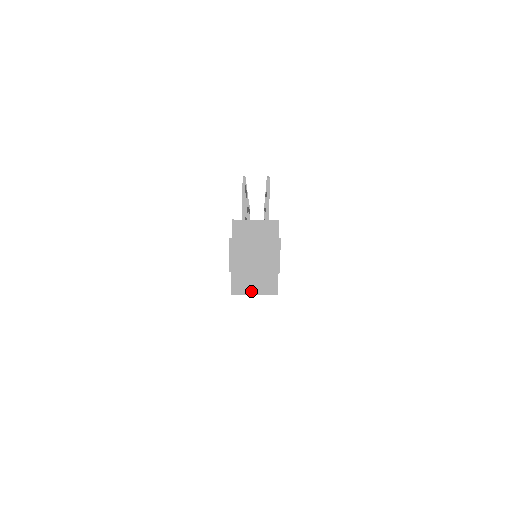
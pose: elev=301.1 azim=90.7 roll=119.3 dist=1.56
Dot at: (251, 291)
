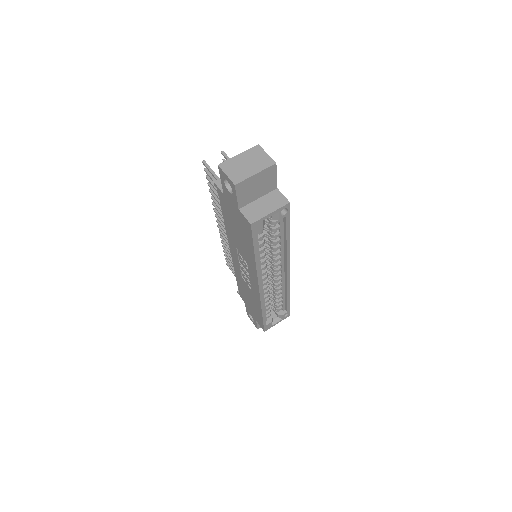
Dot at: (265, 212)
